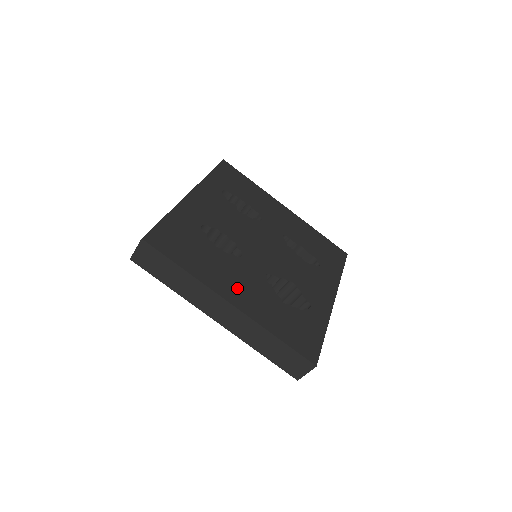
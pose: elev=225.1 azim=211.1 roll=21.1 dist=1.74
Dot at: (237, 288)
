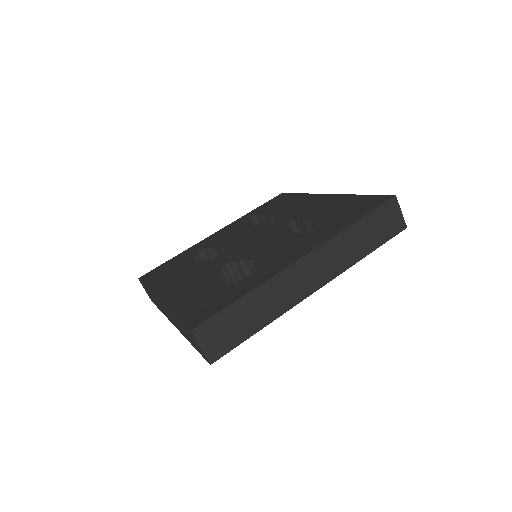
Dot at: (179, 285)
